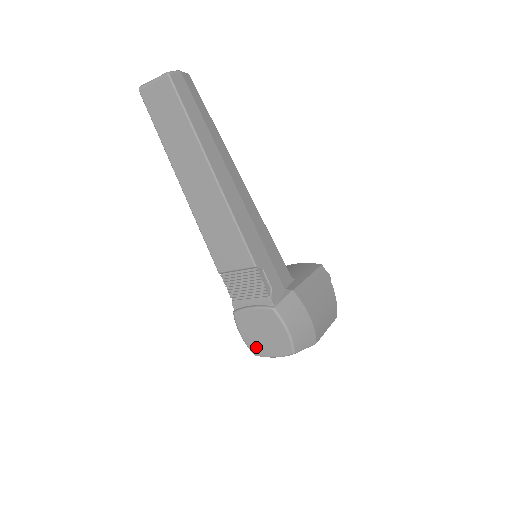
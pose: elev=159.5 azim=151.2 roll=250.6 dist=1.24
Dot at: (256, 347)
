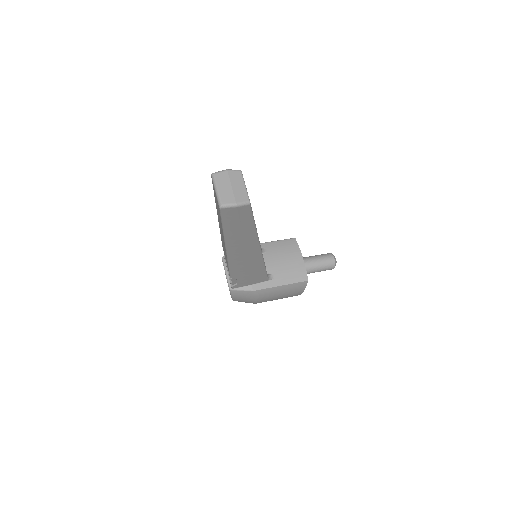
Dot at: occluded
